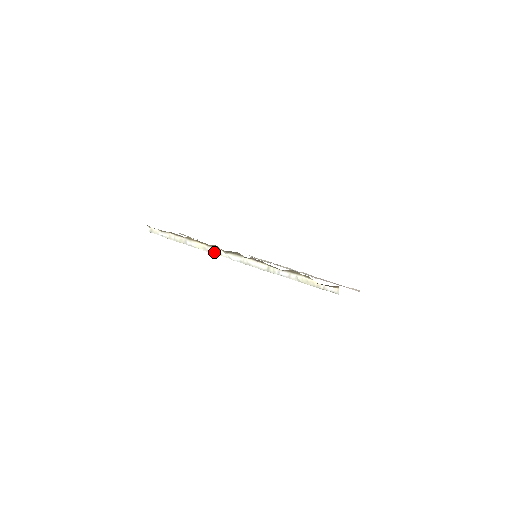
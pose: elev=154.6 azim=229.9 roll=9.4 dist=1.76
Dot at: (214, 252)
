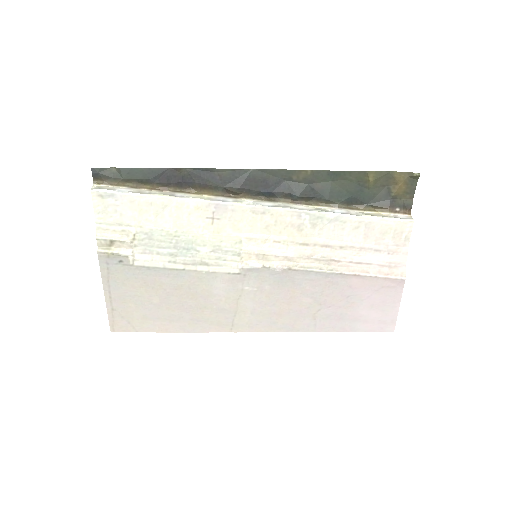
Dot at: (228, 200)
